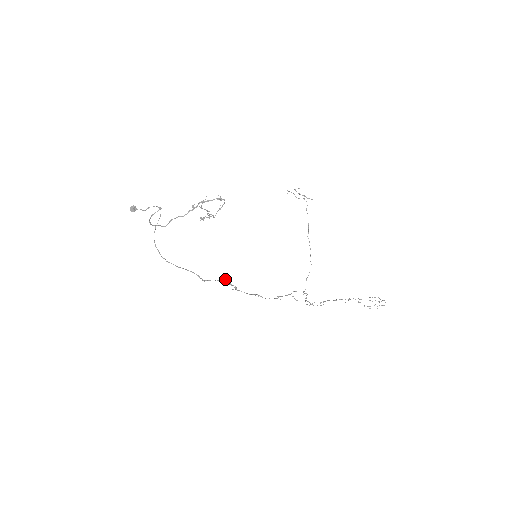
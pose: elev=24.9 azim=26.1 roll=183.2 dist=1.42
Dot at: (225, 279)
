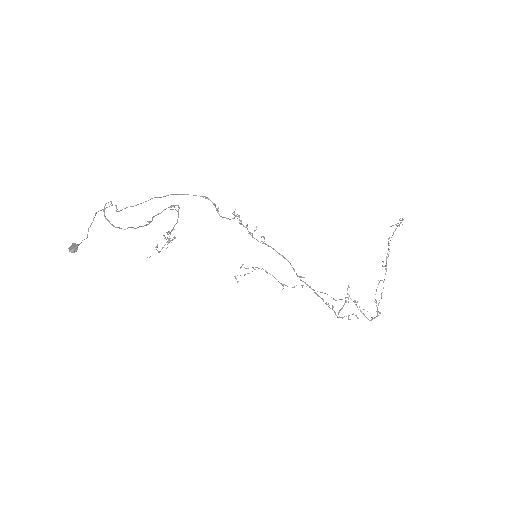
Dot at: occluded
